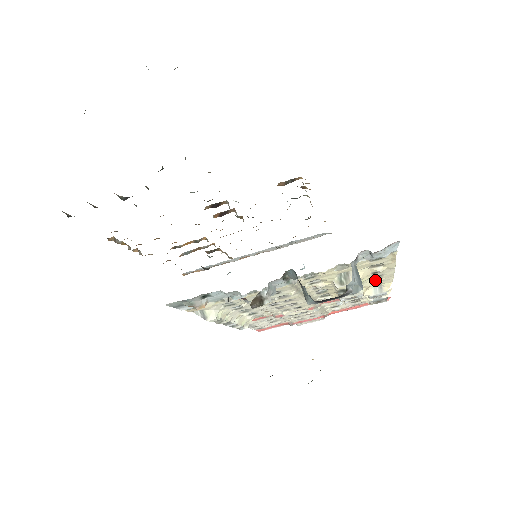
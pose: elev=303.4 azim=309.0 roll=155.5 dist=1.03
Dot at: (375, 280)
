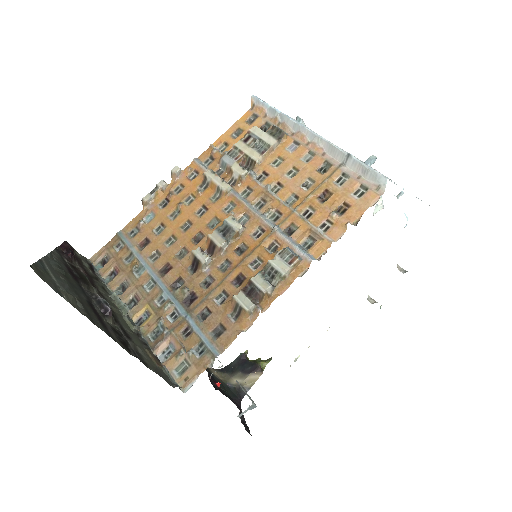
Dot at: occluded
